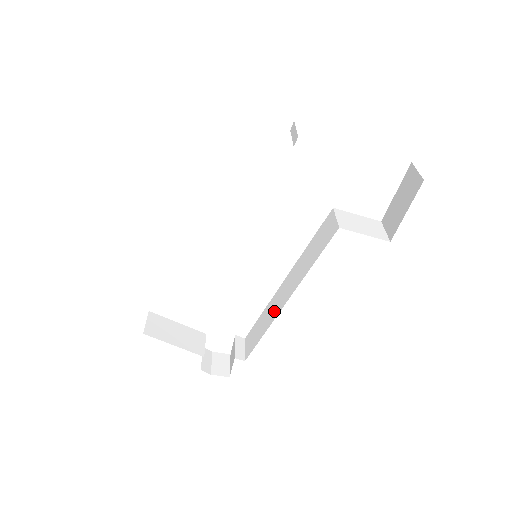
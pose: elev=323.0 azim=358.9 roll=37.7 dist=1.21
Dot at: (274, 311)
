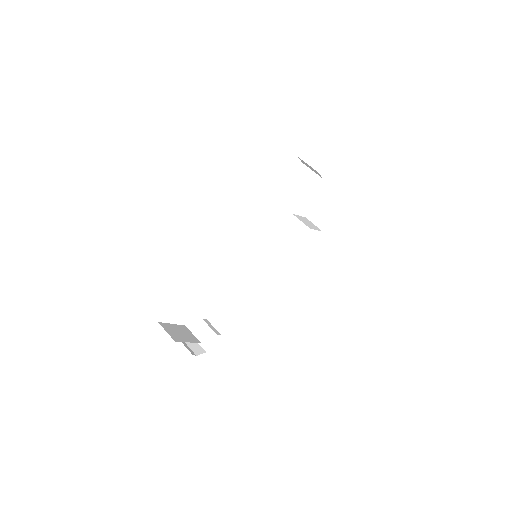
Dot at: (248, 292)
